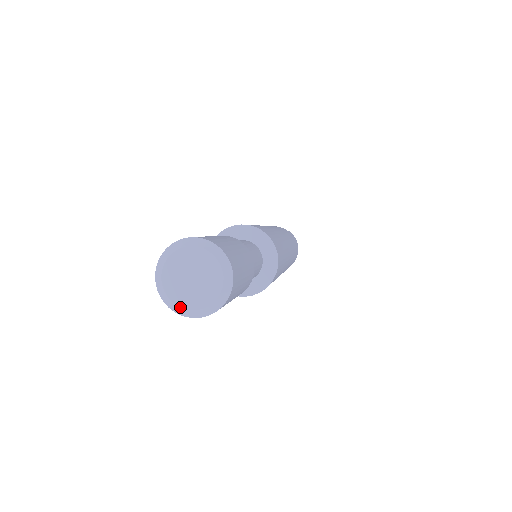
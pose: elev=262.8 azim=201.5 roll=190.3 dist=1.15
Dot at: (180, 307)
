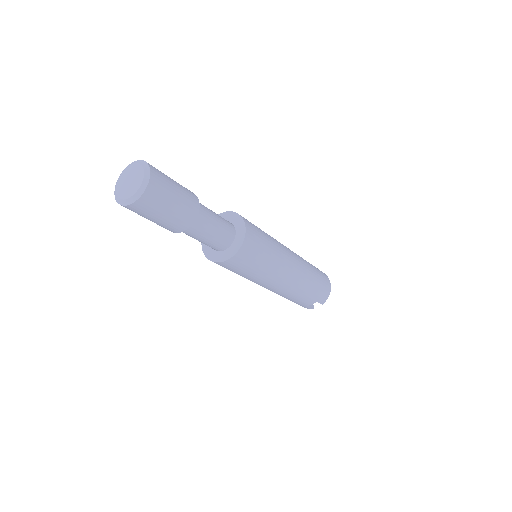
Dot at: (131, 197)
